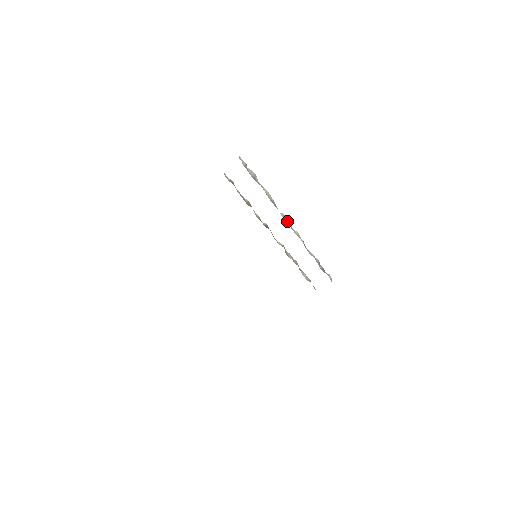
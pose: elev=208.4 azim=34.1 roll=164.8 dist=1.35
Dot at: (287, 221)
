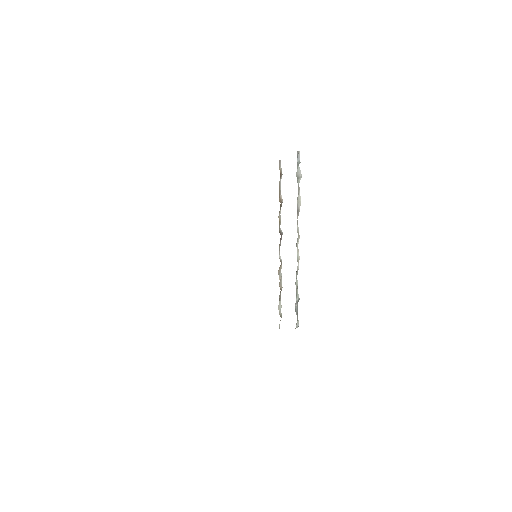
Dot at: (298, 237)
